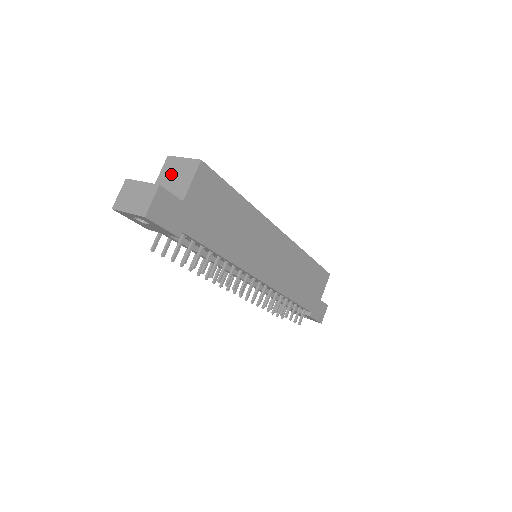
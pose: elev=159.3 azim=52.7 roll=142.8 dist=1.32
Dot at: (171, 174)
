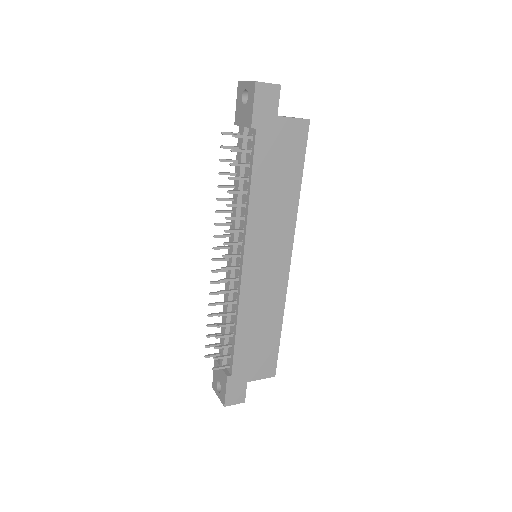
Dot at: occluded
